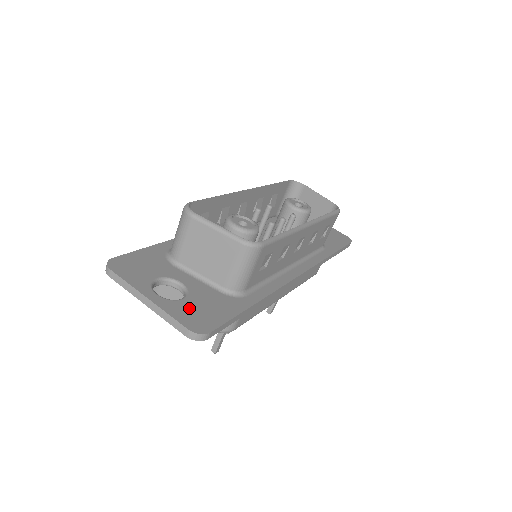
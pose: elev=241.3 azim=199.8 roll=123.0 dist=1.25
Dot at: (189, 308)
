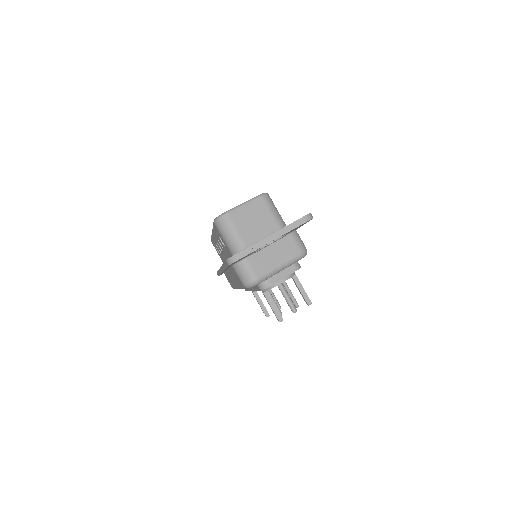
Dot at: occluded
